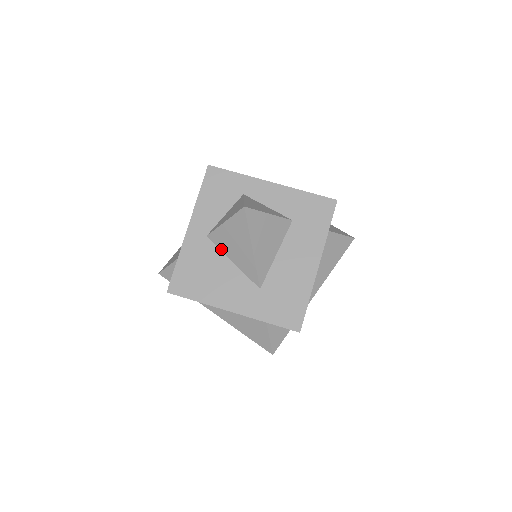
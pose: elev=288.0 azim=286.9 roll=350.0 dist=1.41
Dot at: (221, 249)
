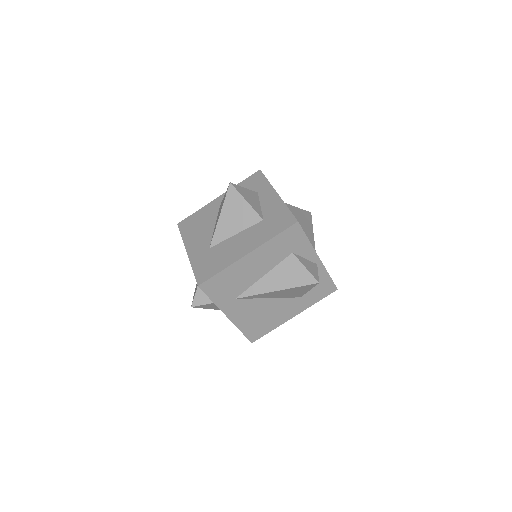
Dot at: occluded
